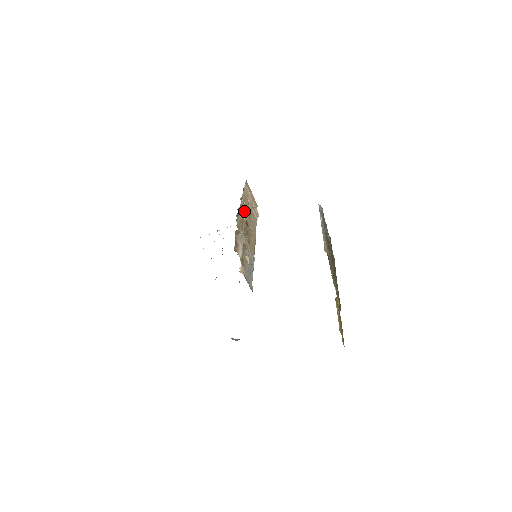
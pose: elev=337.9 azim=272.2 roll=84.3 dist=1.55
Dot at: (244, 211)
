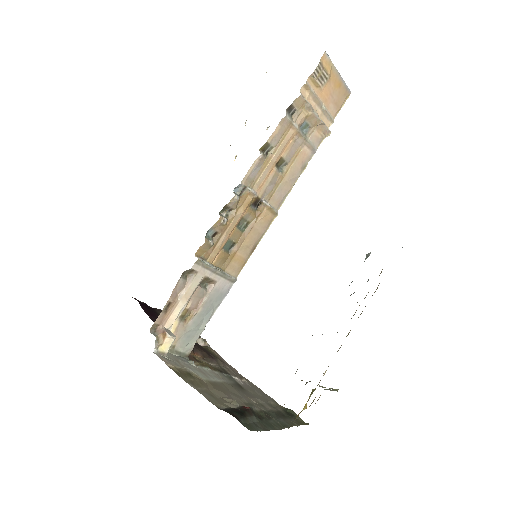
Dot at: (253, 184)
